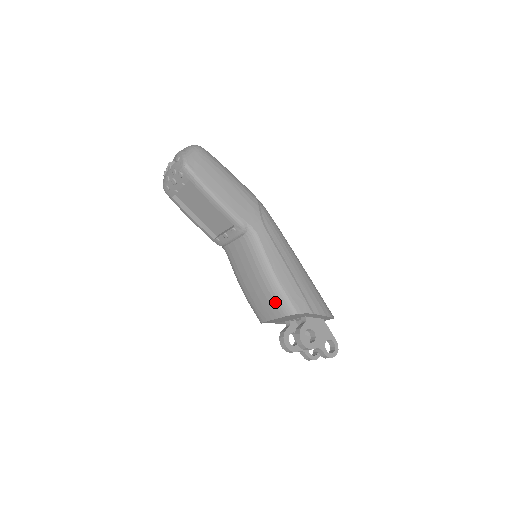
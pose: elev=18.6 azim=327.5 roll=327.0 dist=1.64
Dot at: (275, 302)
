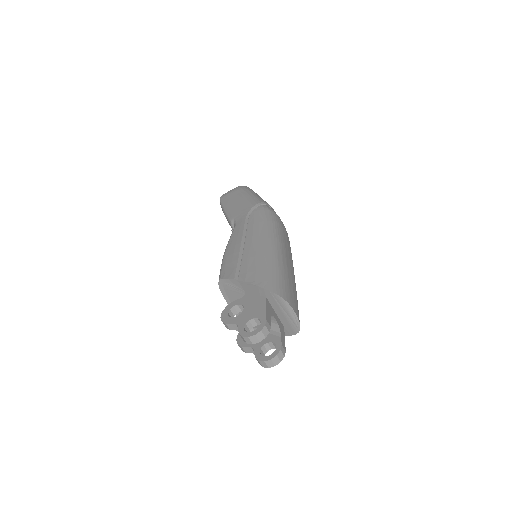
Dot at: occluded
